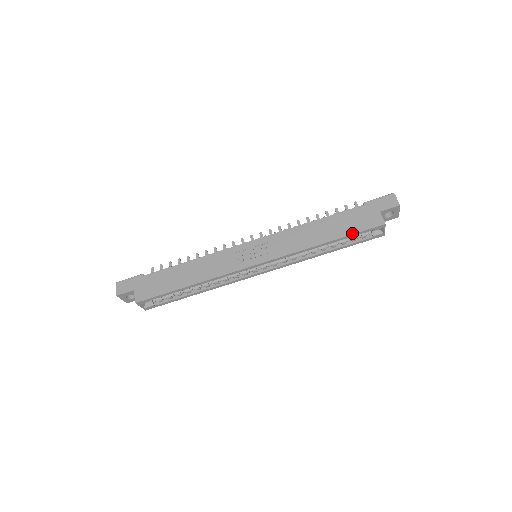
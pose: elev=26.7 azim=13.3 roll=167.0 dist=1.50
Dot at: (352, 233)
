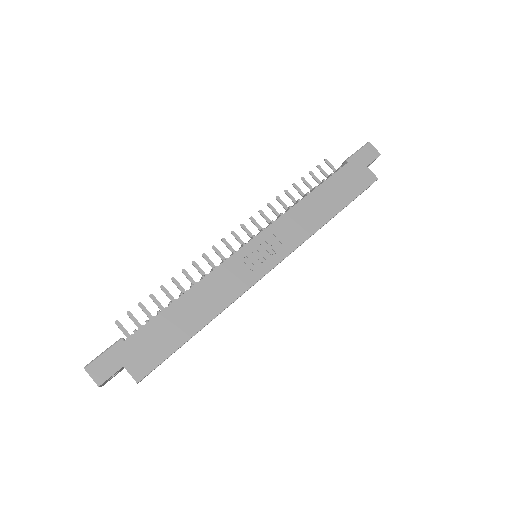
Dot at: (353, 198)
